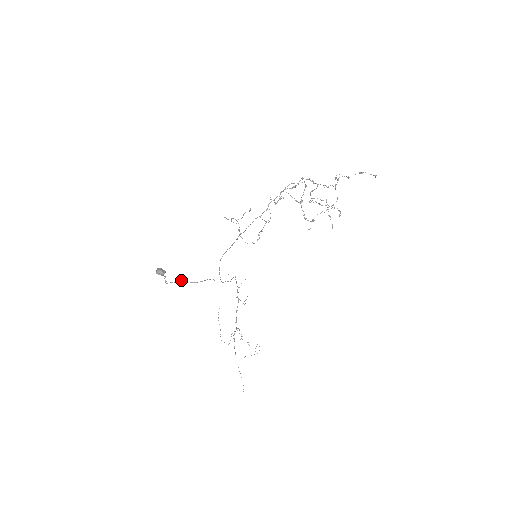
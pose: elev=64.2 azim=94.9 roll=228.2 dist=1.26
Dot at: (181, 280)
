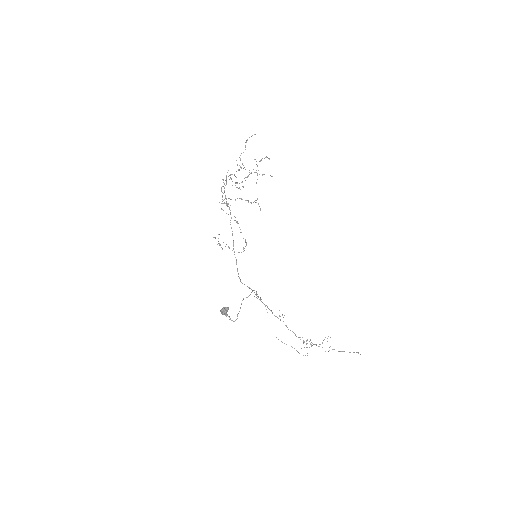
Dot at: occluded
